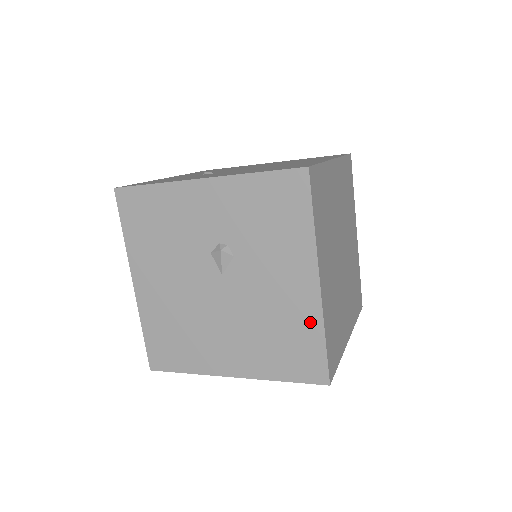
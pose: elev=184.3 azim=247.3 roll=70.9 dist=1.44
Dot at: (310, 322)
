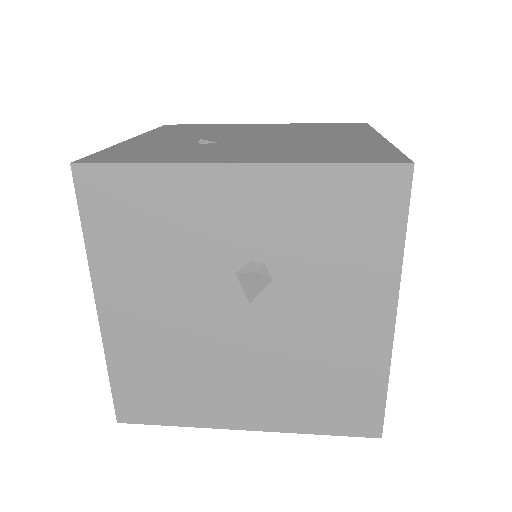
Dot at: (371, 367)
